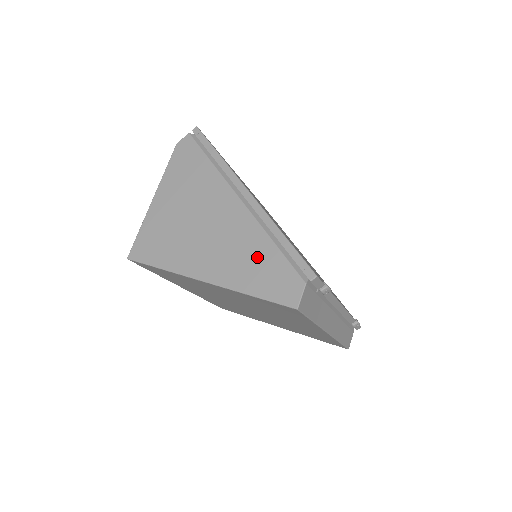
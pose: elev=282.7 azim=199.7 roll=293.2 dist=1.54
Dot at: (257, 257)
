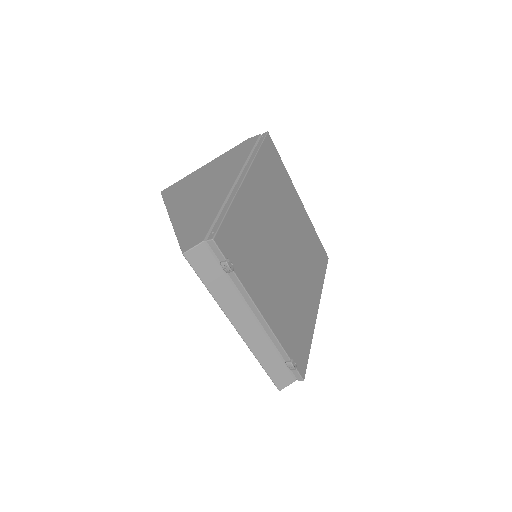
Dot at: (203, 215)
